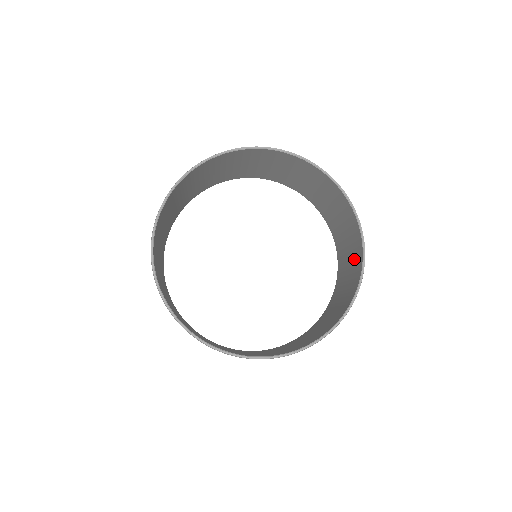
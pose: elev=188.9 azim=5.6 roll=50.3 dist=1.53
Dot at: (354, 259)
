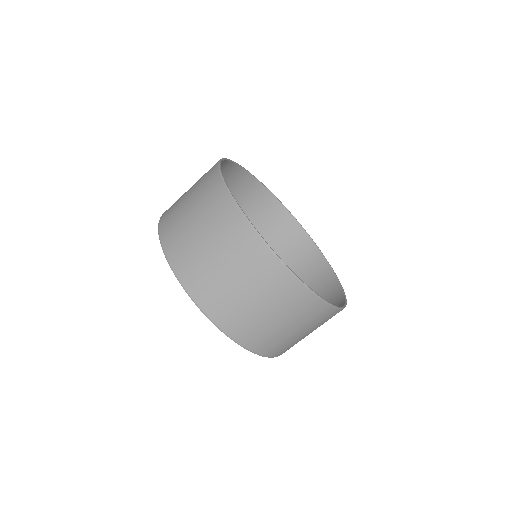
Dot at: (322, 295)
